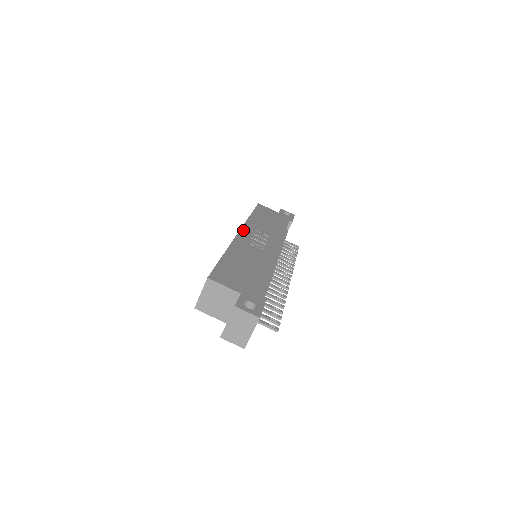
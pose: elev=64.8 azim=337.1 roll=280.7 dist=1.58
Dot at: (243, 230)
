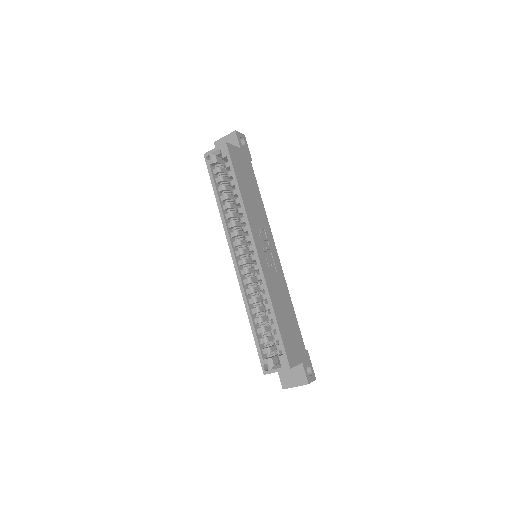
Dot at: (256, 243)
